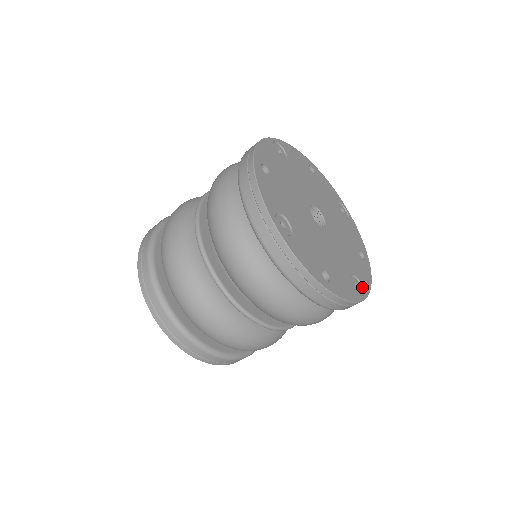
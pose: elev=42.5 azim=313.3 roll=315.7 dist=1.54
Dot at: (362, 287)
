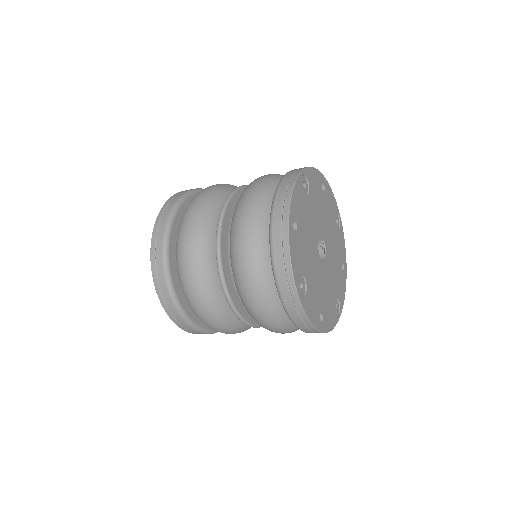
Dot at: (339, 305)
